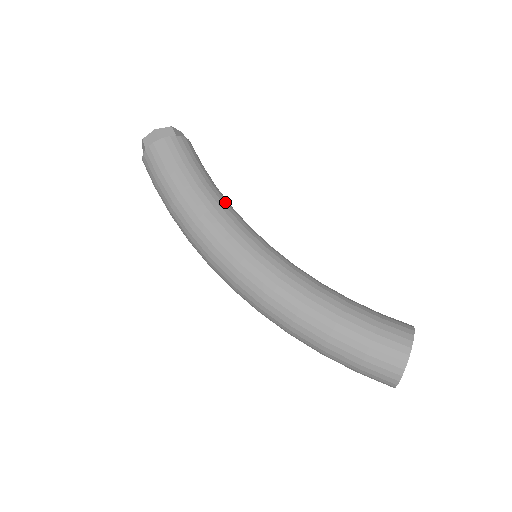
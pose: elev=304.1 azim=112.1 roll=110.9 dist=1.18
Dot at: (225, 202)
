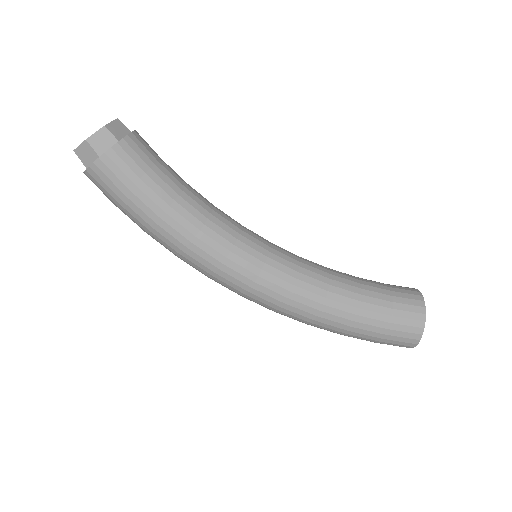
Dot at: (208, 213)
